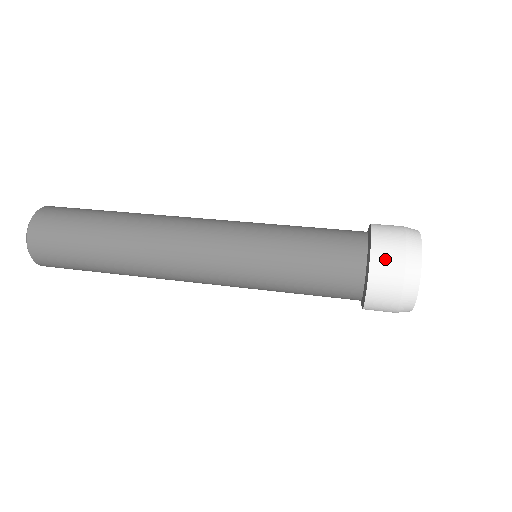
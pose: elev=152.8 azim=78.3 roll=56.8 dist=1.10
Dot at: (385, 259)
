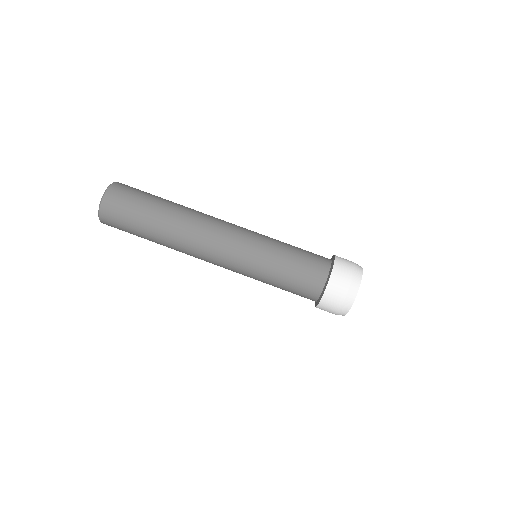
Dot at: (327, 306)
